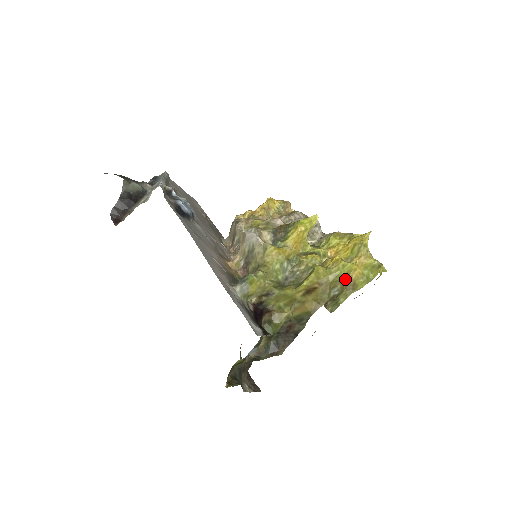
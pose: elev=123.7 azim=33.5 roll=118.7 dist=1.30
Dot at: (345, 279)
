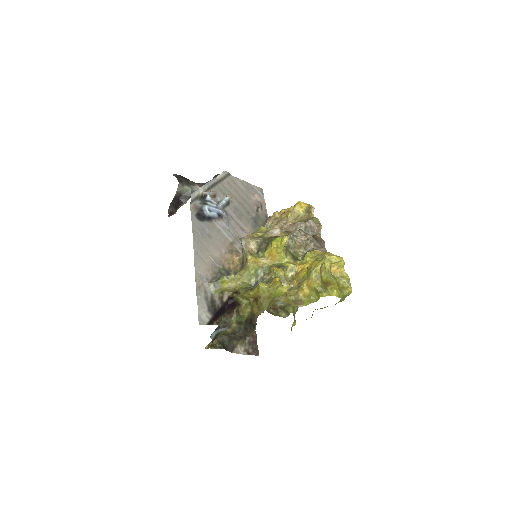
Dot at: (294, 295)
